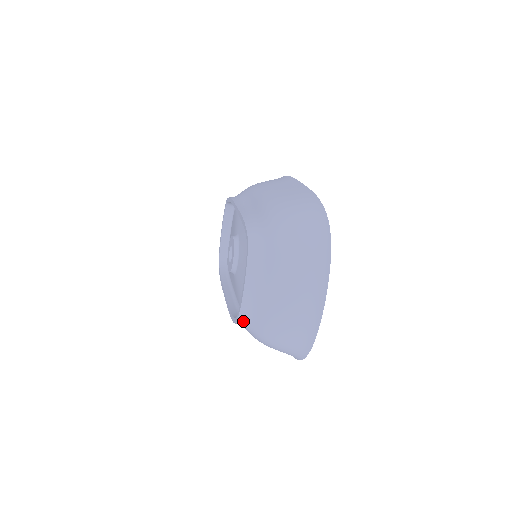
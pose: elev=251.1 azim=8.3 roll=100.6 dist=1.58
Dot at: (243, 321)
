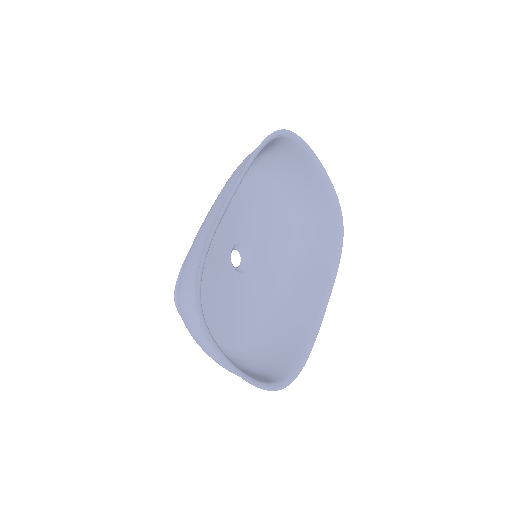
Dot at: occluded
